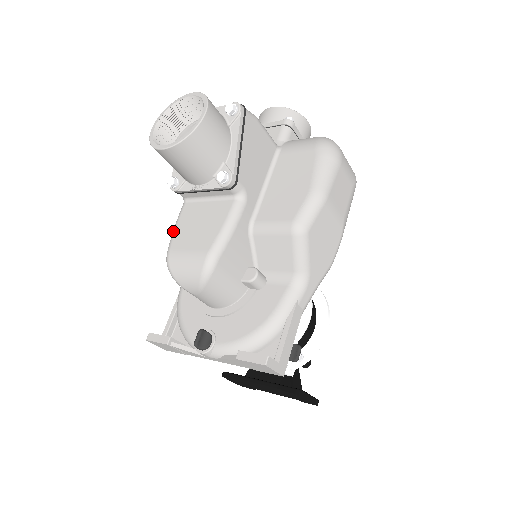
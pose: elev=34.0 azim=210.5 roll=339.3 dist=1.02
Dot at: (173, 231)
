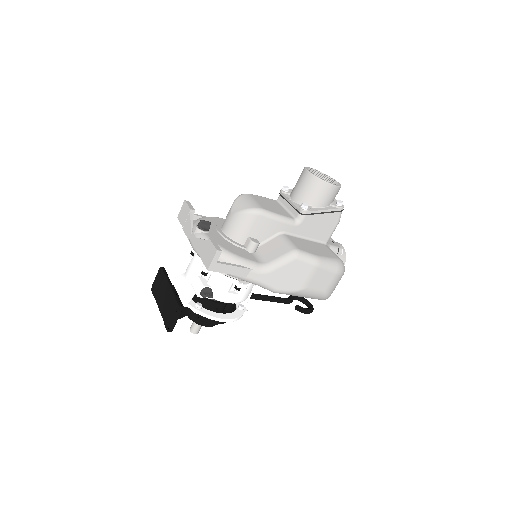
Dot at: (259, 196)
